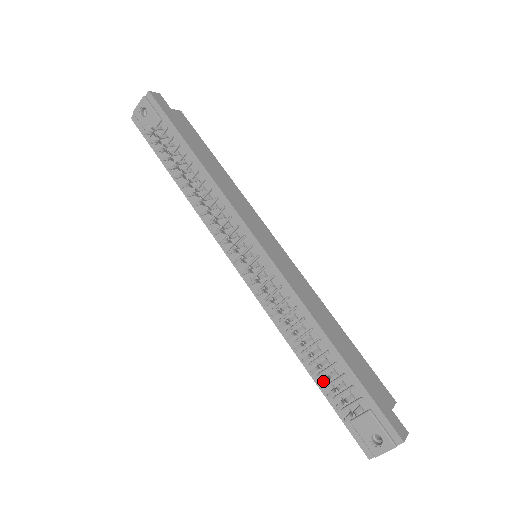
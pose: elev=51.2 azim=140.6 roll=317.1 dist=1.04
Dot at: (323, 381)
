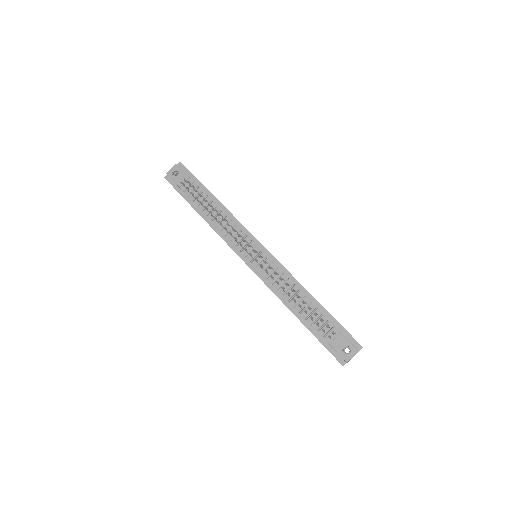
Dot at: (312, 317)
